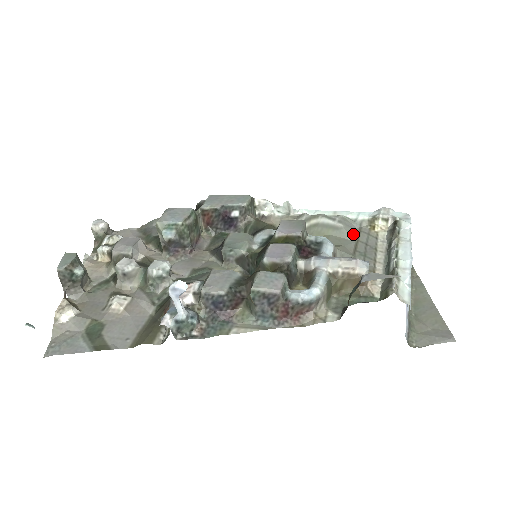
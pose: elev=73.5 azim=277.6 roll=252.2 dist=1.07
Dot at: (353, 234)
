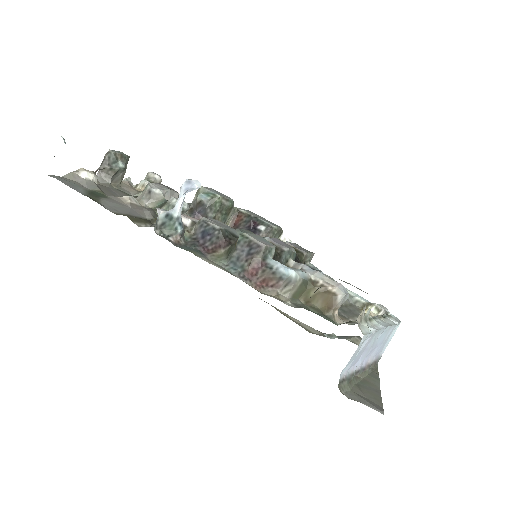
Dot at: occluded
